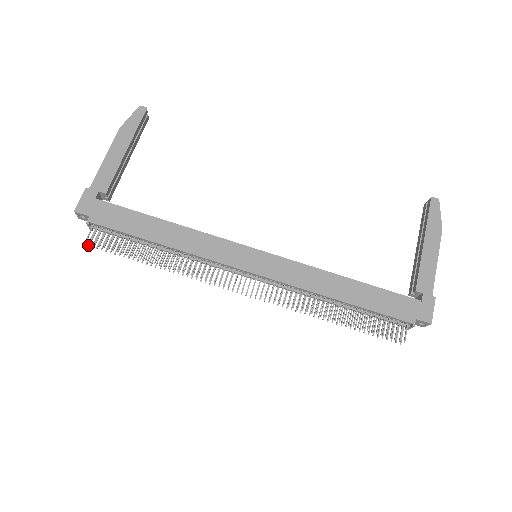
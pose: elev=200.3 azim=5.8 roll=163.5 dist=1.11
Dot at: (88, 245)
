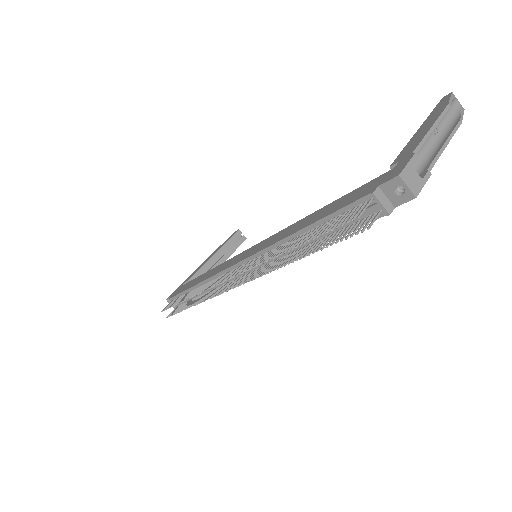
Dot at: (167, 317)
